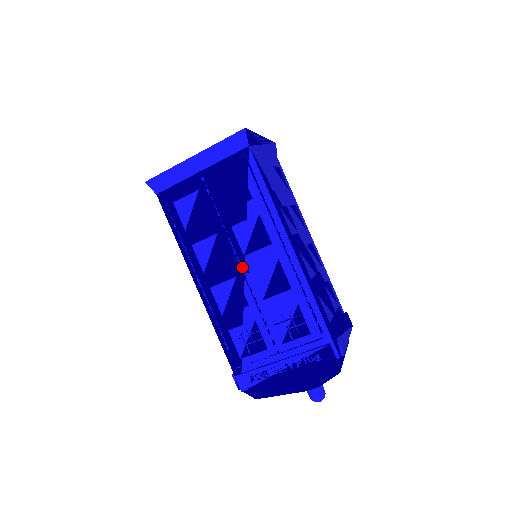
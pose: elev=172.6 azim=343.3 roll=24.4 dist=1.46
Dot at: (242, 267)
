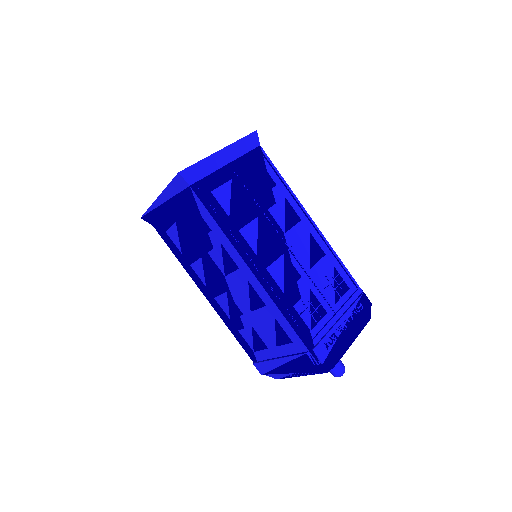
Dot at: (285, 244)
